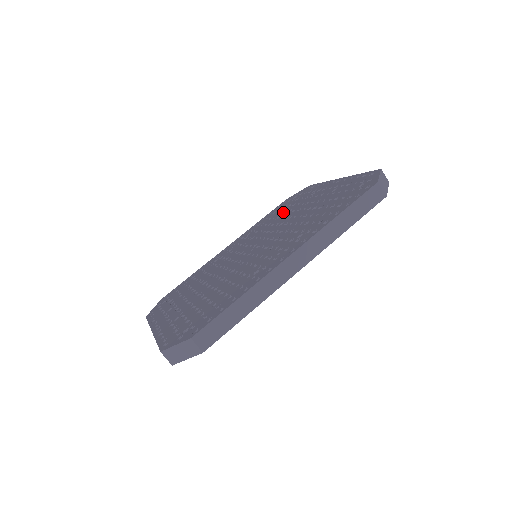
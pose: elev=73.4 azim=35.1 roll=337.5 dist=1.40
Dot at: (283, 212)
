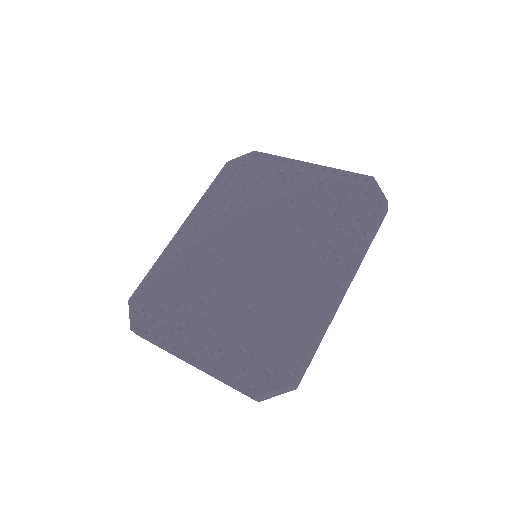
Dot at: (248, 192)
